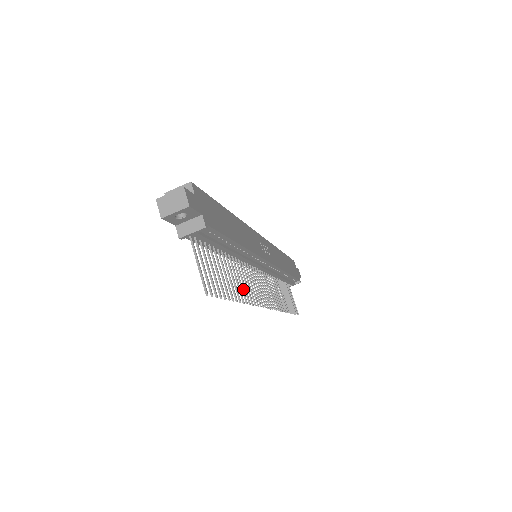
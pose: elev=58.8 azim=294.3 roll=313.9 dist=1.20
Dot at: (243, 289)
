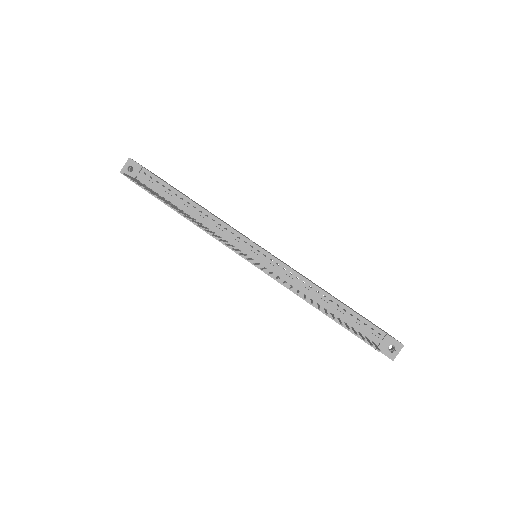
Dot at: (195, 221)
